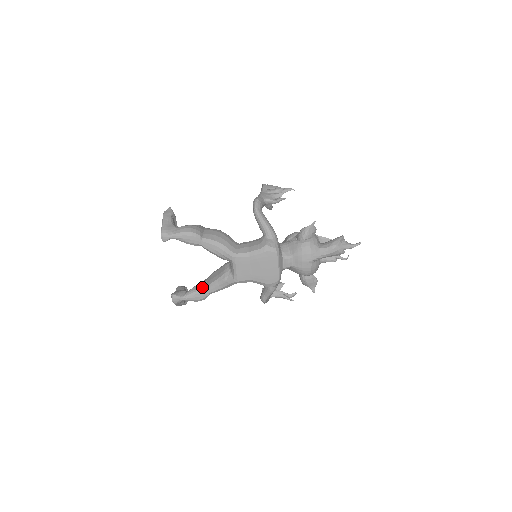
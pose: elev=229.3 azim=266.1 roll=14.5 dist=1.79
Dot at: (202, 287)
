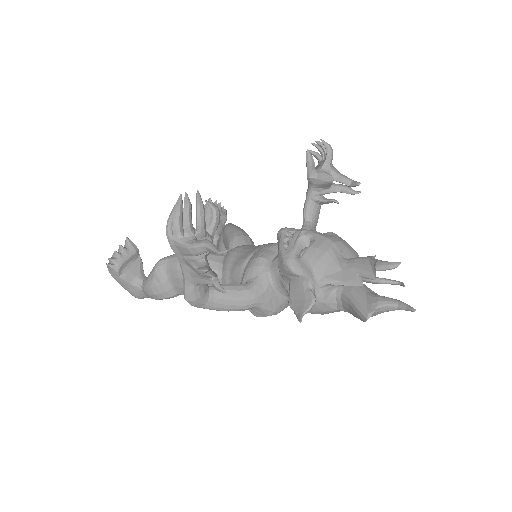
Dot at: occluded
